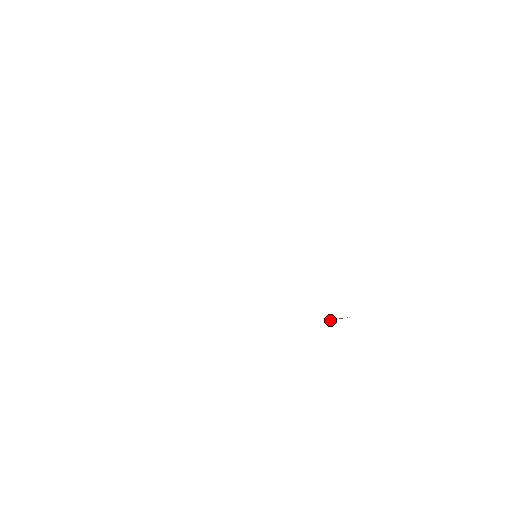
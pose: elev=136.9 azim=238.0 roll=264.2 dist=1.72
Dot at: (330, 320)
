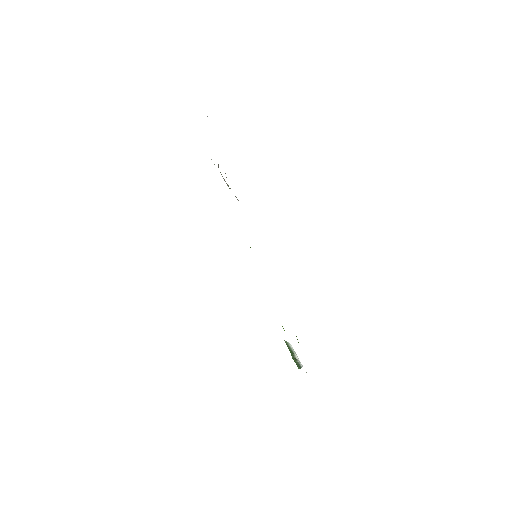
Dot at: (288, 344)
